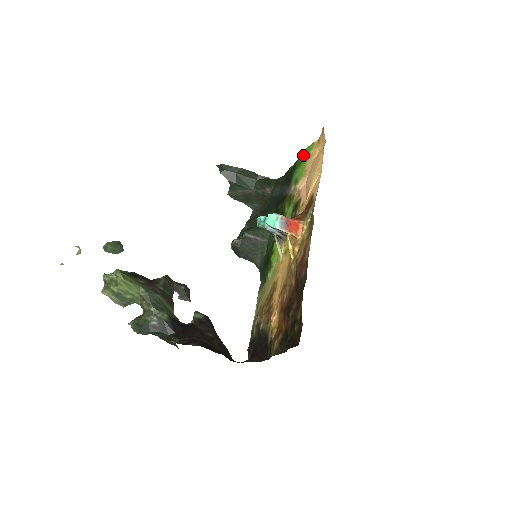
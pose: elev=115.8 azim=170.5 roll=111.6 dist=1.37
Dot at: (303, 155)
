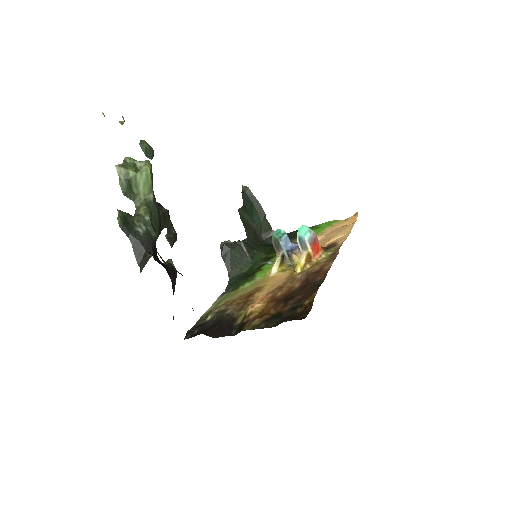
Dot at: (323, 224)
